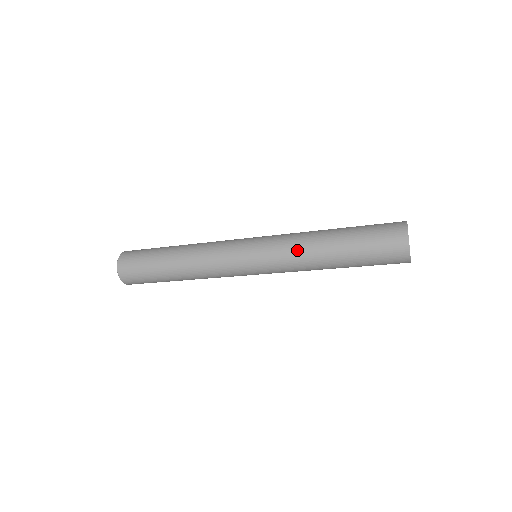
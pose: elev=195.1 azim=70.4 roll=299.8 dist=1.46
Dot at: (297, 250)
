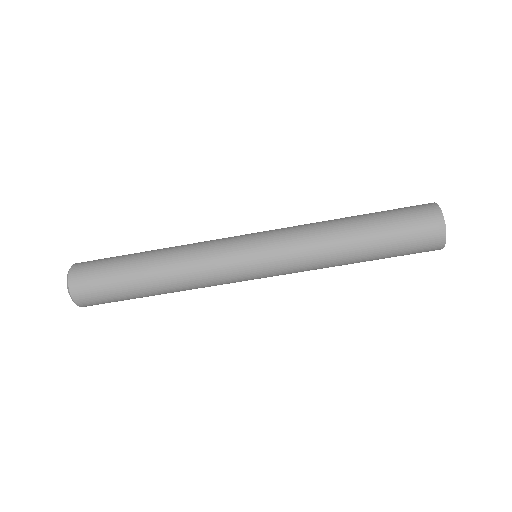
Dot at: (310, 224)
